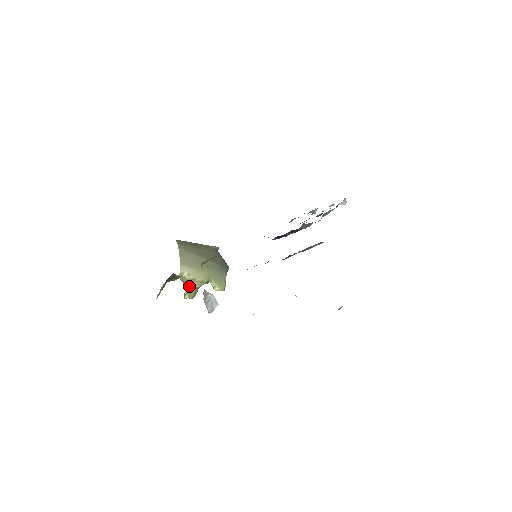
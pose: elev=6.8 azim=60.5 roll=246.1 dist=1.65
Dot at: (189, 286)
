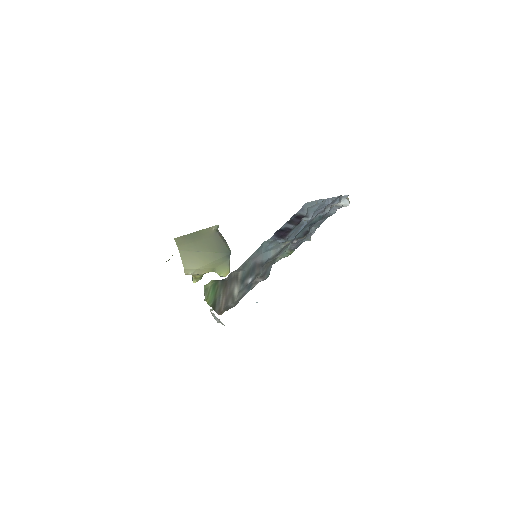
Dot at: (195, 275)
